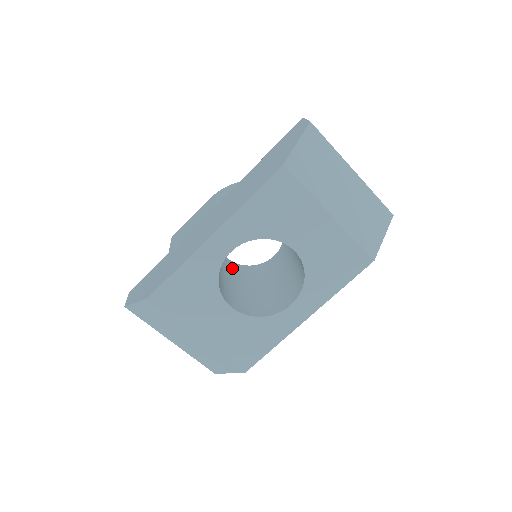
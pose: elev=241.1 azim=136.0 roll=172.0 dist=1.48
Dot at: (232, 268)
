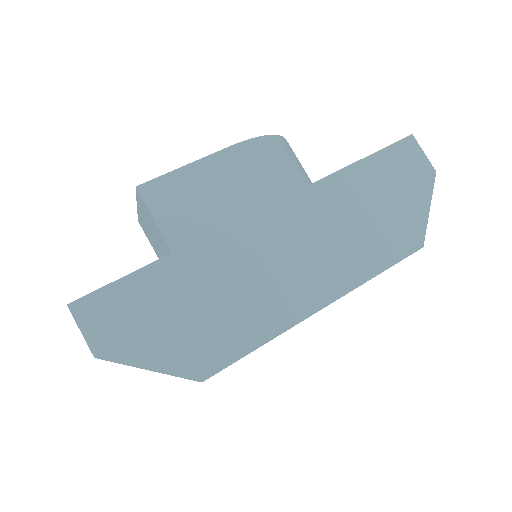
Dot at: occluded
